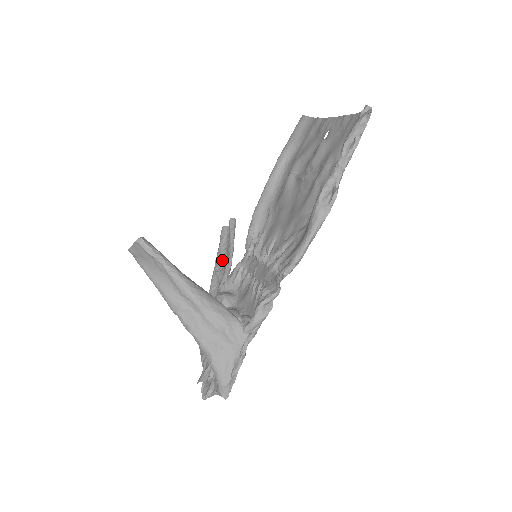
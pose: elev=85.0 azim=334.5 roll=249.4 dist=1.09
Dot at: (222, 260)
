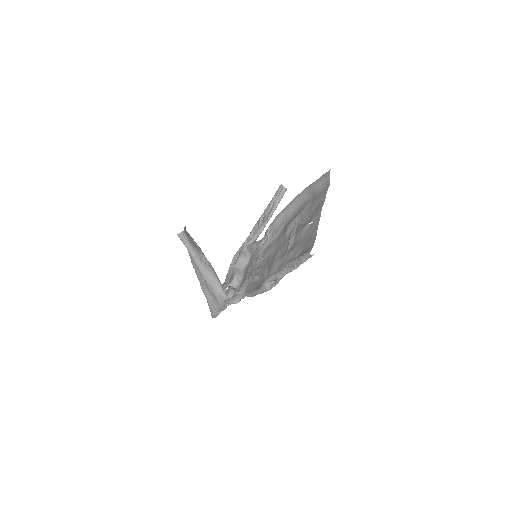
Dot at: (267, 214)
